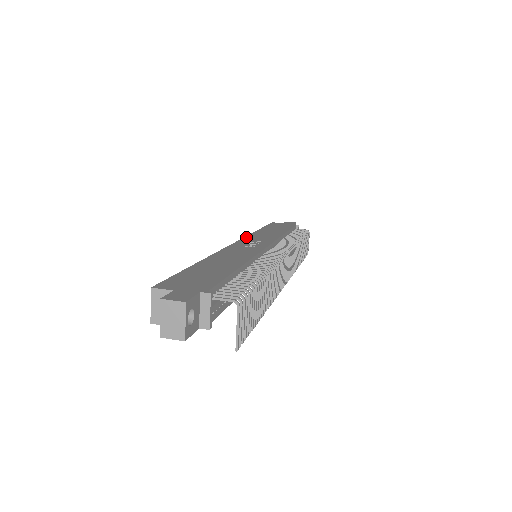
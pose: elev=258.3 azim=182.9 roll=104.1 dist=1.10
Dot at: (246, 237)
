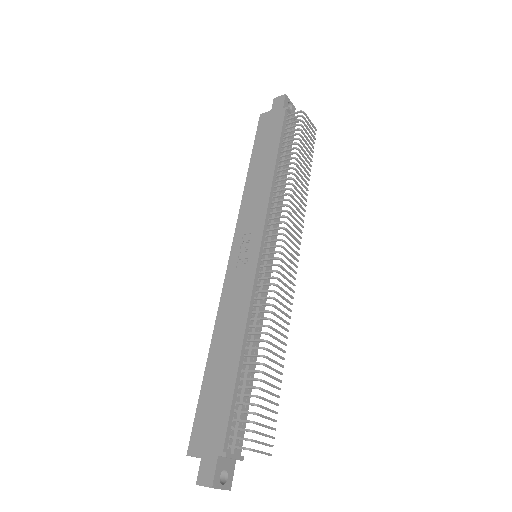
Dot at: (238, 222)
